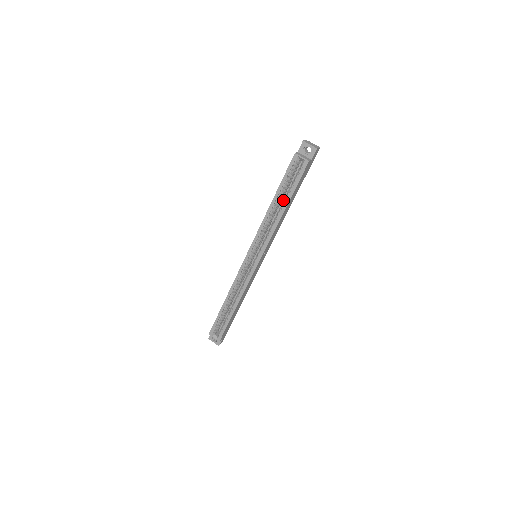
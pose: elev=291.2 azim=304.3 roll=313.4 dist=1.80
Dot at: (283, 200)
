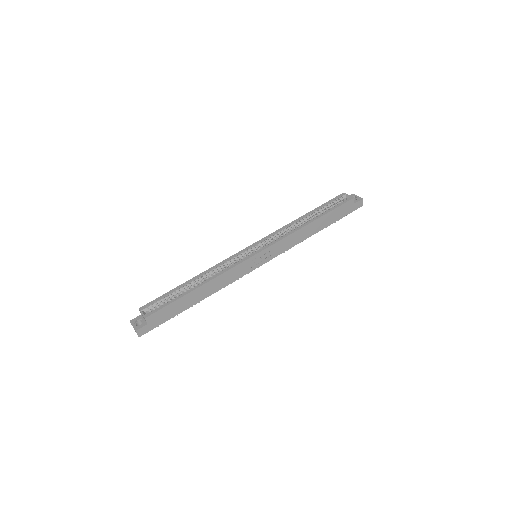
Dot at: occluded
